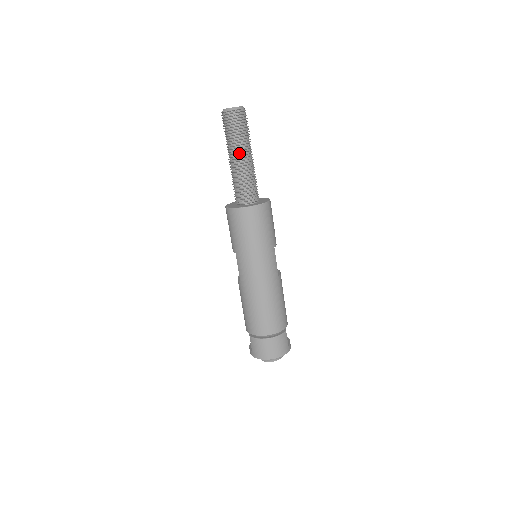
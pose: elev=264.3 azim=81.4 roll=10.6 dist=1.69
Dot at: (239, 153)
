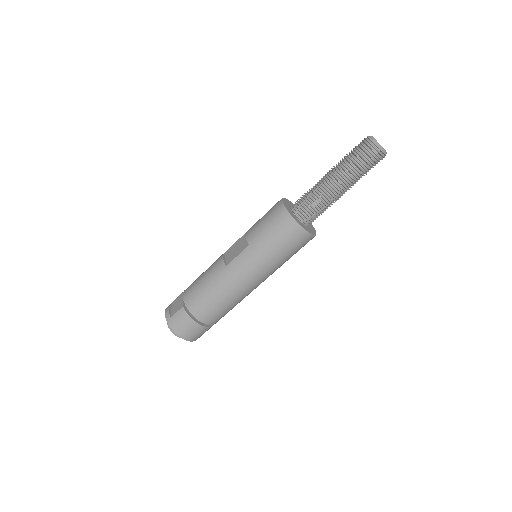
Dot at: (344, 183)
